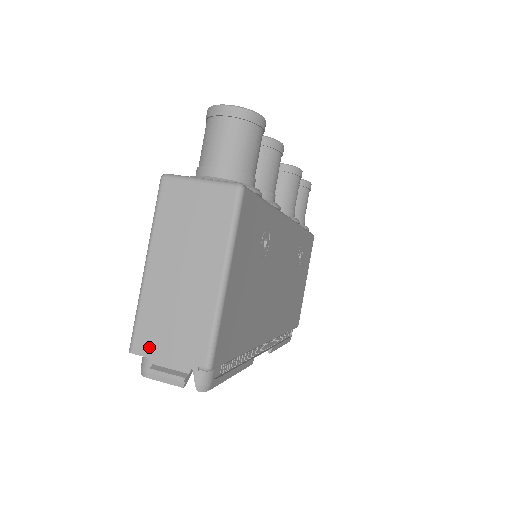
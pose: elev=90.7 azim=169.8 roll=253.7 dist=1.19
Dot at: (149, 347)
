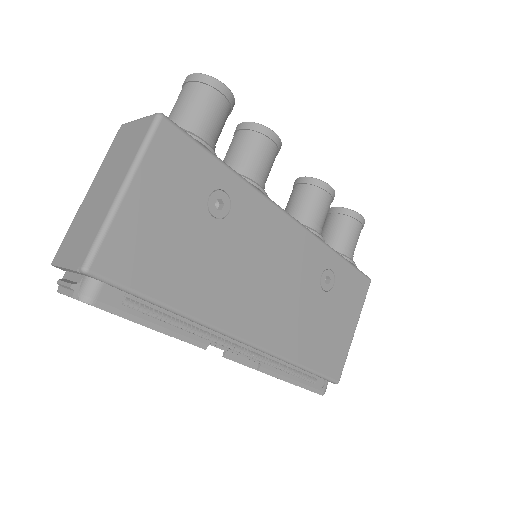
Dot at: (61, 257)
